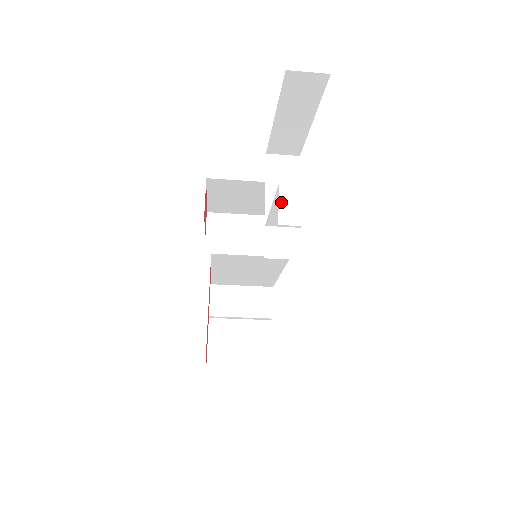
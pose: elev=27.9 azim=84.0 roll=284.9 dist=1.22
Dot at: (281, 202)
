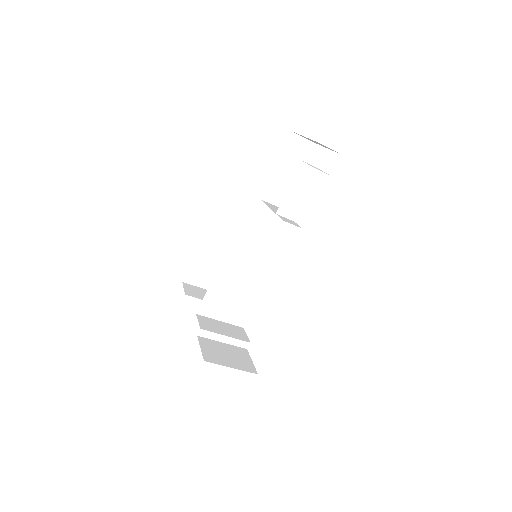
Dot at: occluded
